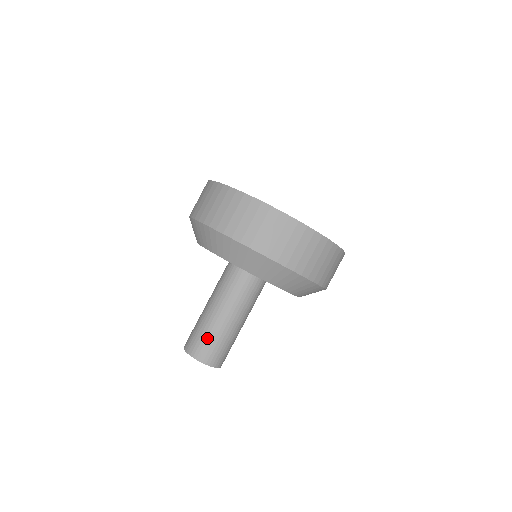
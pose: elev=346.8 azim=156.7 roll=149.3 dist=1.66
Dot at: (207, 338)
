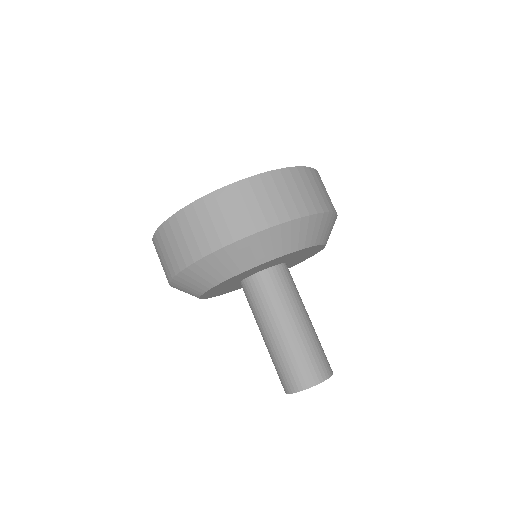
Dot at: (281, 366)
